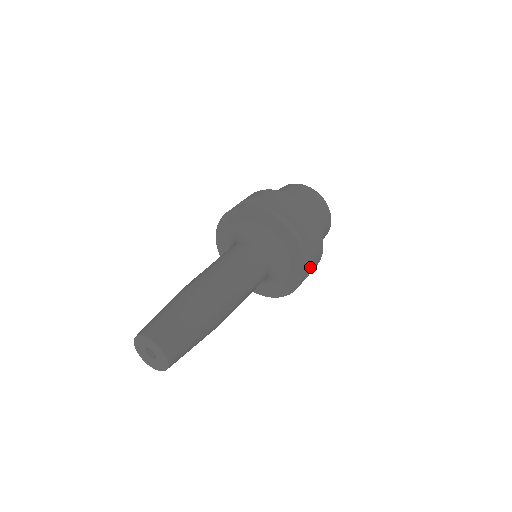
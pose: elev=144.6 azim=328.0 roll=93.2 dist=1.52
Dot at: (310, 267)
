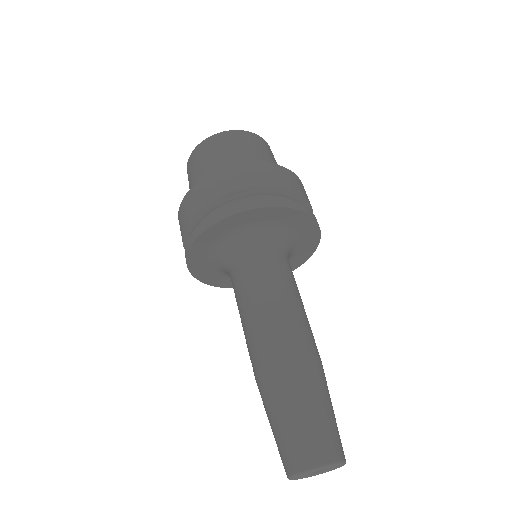
Dot at: occluded
